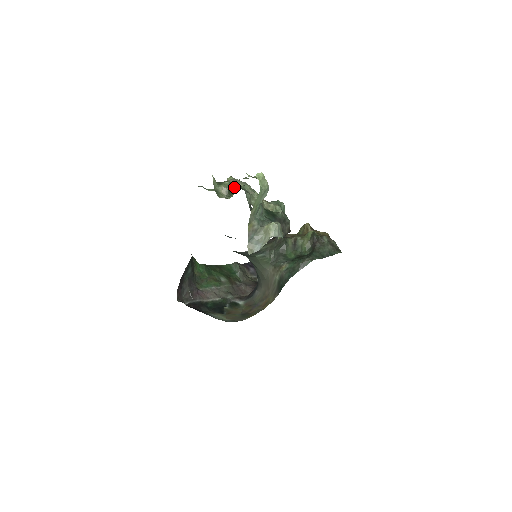
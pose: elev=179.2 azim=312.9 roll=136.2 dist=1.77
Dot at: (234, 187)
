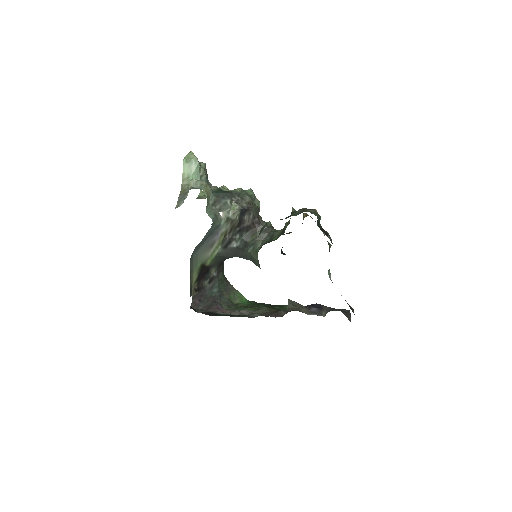
Dot at: occluded
